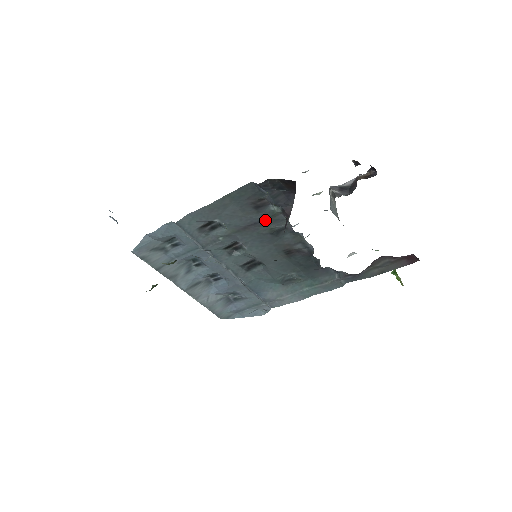
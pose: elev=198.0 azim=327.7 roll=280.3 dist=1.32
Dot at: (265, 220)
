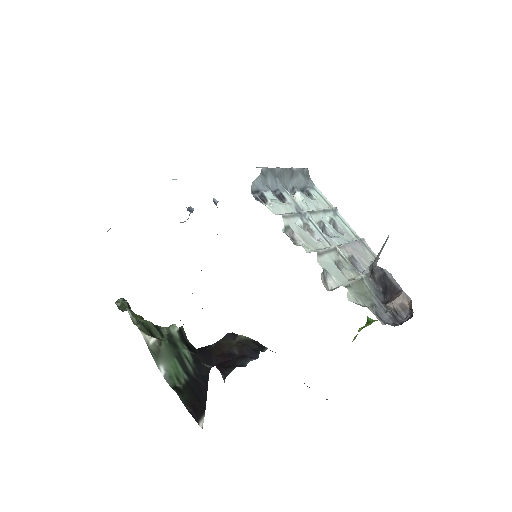
Dot at: occluded
